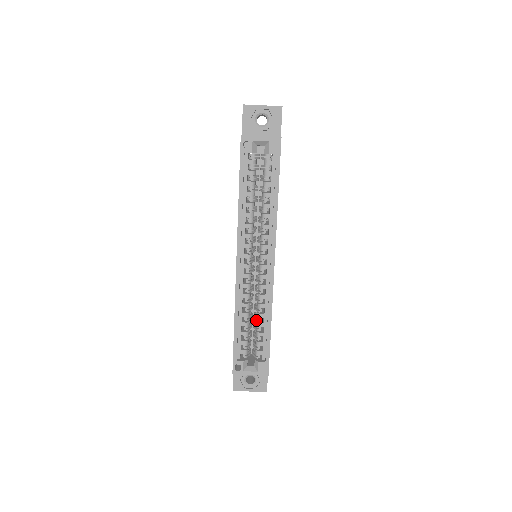
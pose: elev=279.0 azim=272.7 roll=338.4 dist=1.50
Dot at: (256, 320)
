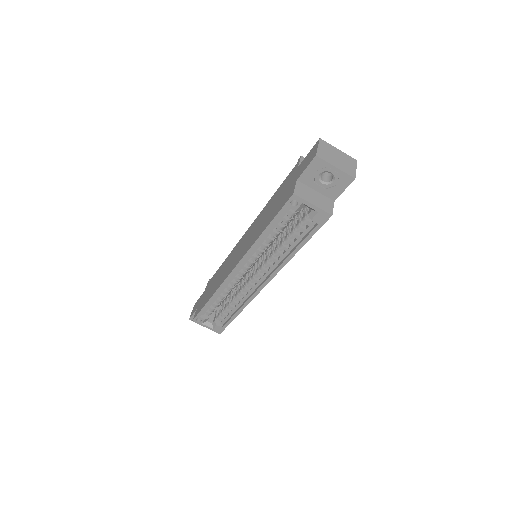
Dot at: (230, 301)
